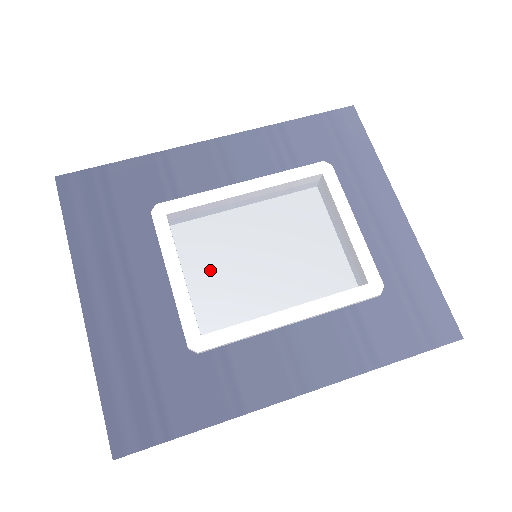
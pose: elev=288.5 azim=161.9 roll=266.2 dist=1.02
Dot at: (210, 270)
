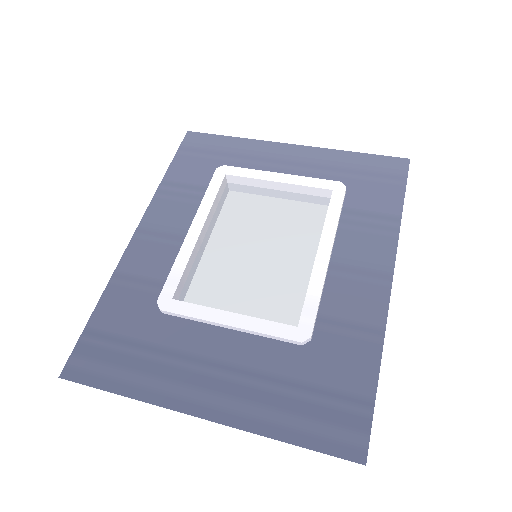
Dot at: (243, 296)
